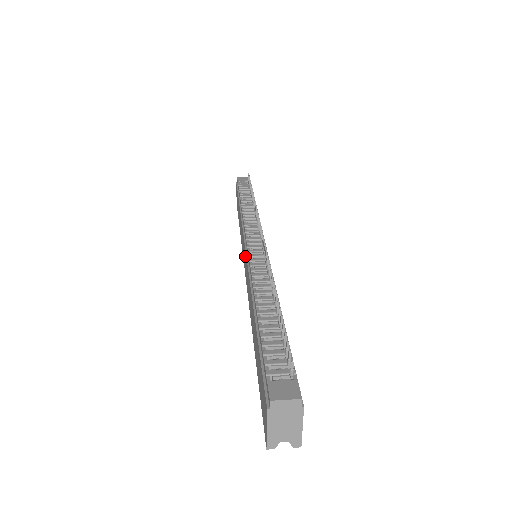
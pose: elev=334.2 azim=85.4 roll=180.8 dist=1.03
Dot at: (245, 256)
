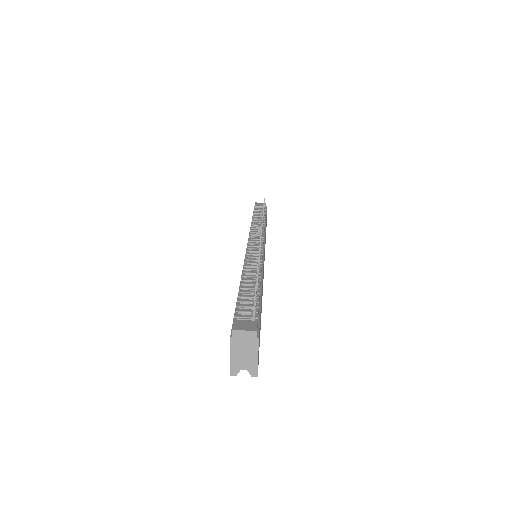
Dot at: occluded
